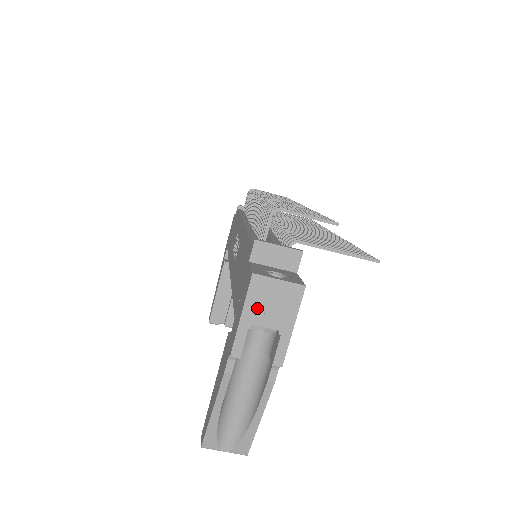
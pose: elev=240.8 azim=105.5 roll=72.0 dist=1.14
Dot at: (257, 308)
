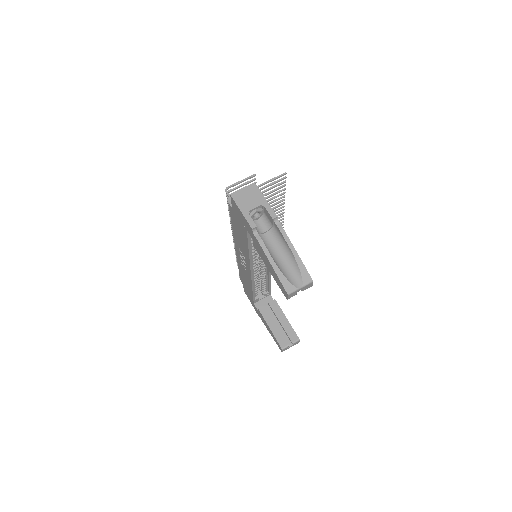
Dot at: (244, 204)
